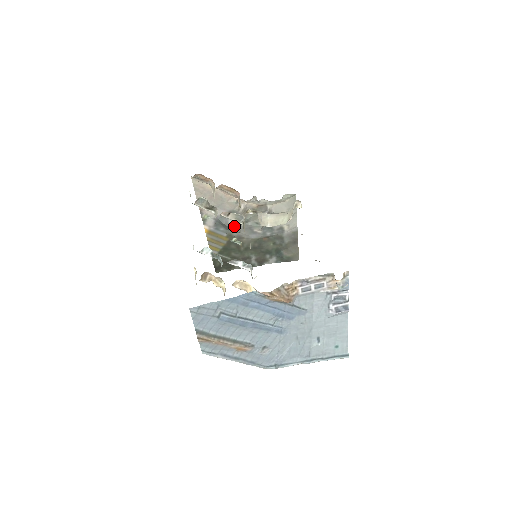
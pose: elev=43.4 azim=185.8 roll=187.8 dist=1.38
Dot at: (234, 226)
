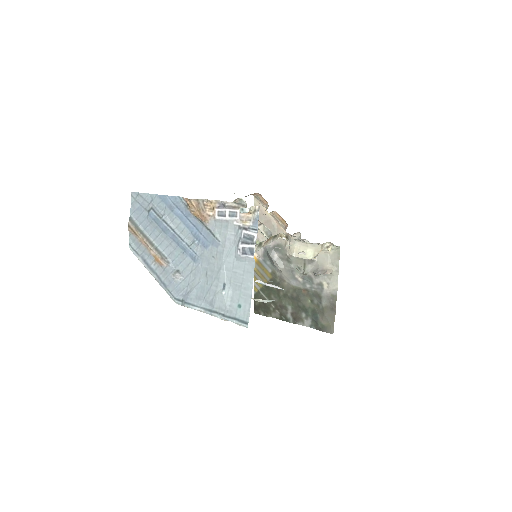
Dot at: (278, 262)
